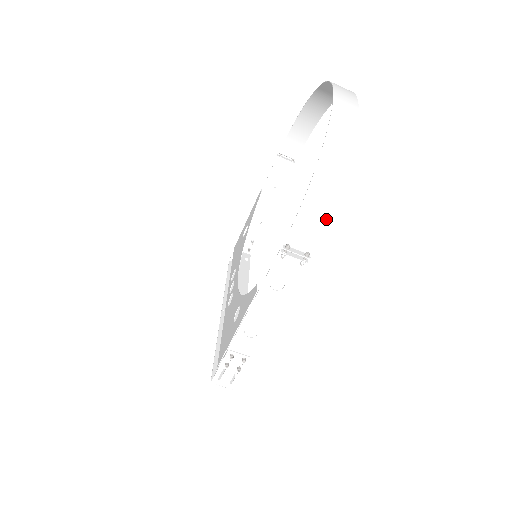
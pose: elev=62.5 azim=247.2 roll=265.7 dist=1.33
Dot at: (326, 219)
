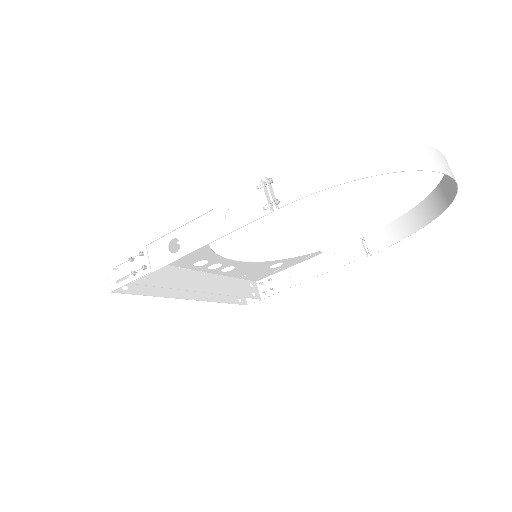
Dot at: (321, 189)
